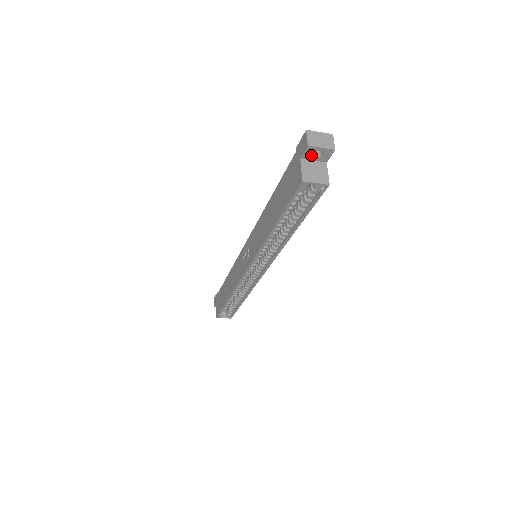
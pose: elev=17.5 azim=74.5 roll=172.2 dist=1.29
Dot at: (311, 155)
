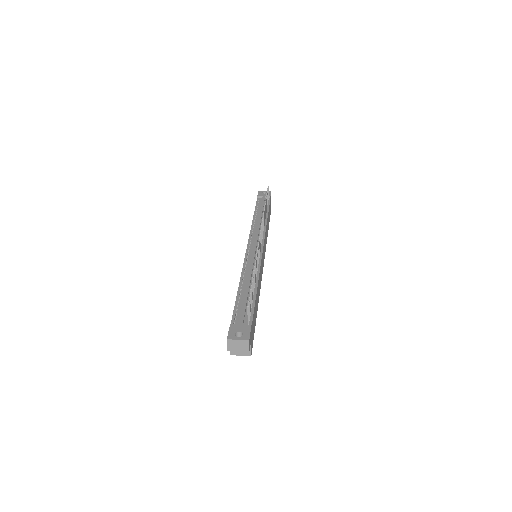
Dot at: occluded
